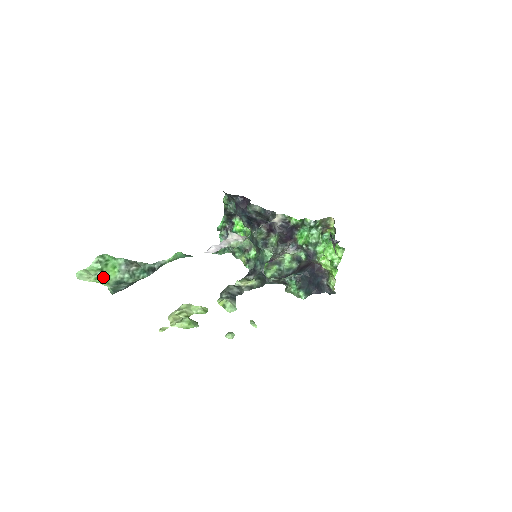
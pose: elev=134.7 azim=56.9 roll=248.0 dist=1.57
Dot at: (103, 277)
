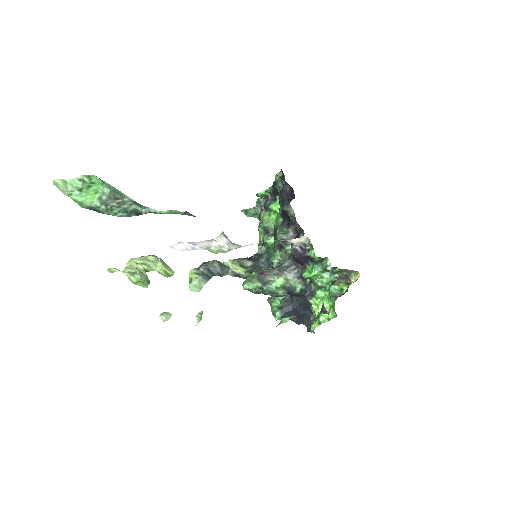
Dot at: (78, 197)
